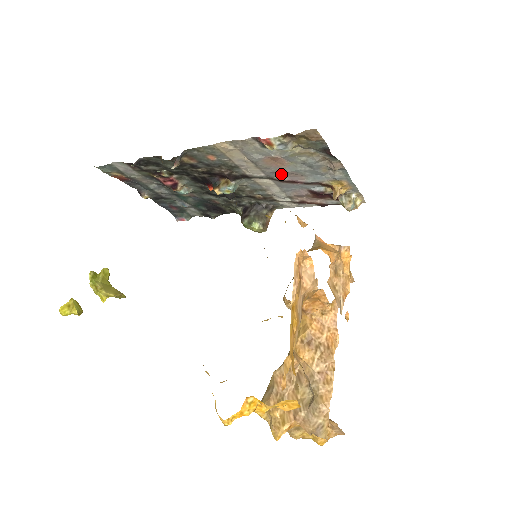
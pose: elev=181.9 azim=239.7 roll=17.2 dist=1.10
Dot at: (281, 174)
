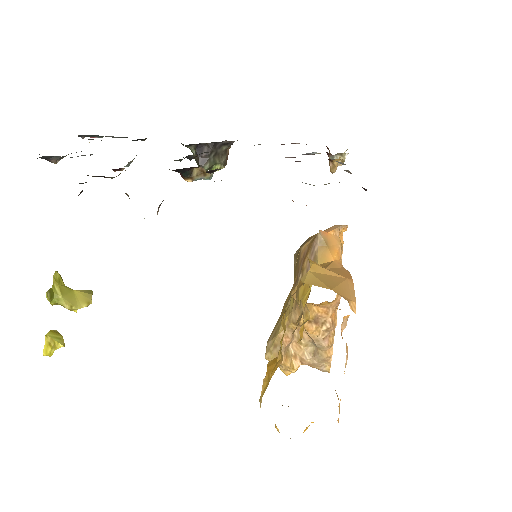
Dot at: occluded
